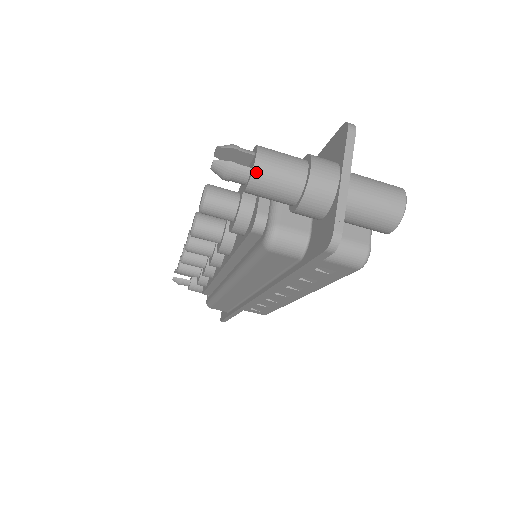
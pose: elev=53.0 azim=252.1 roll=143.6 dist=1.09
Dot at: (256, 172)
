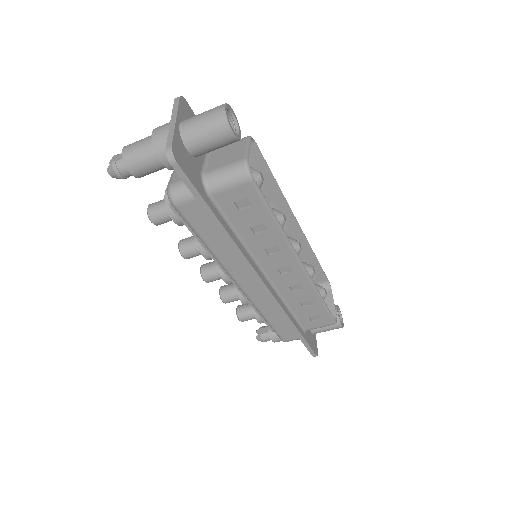
Dot at: (125, 156)
